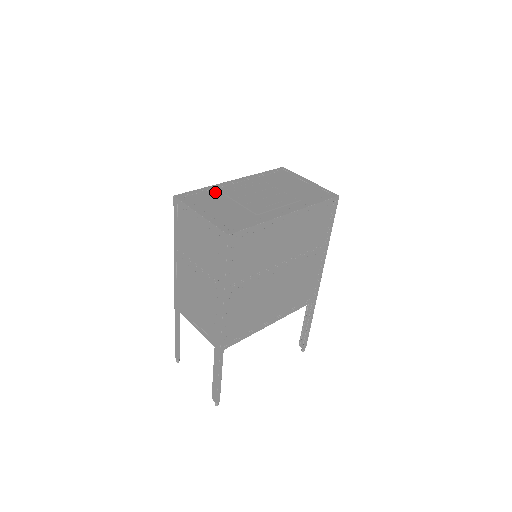
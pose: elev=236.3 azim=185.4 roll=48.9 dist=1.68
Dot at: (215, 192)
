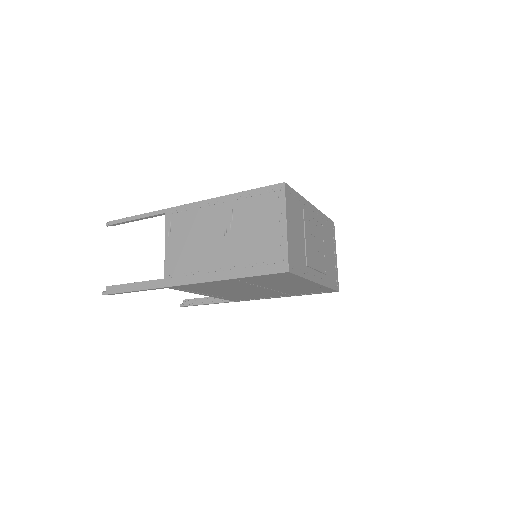
Dot at: (302, 208)
